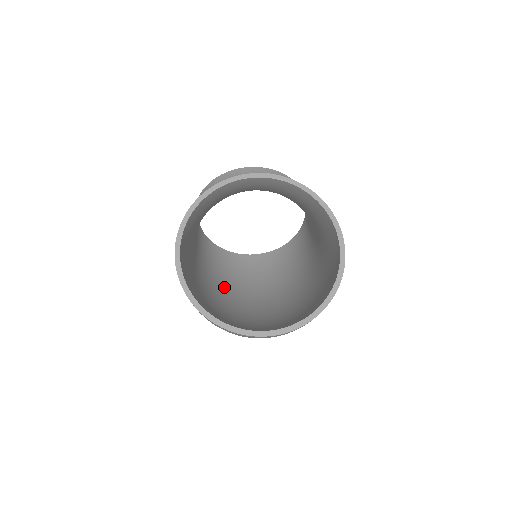
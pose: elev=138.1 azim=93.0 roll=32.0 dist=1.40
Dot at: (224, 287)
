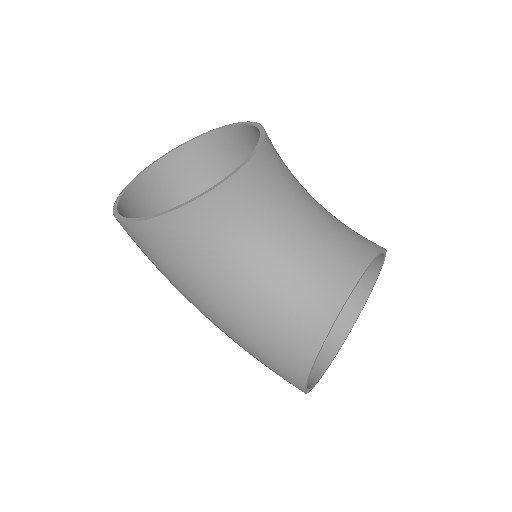
Dot at: occluded
